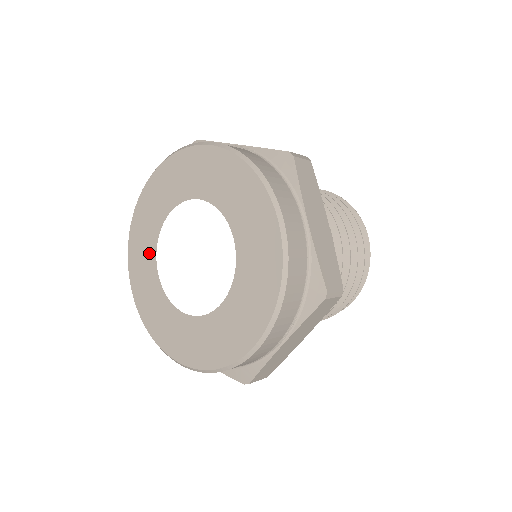
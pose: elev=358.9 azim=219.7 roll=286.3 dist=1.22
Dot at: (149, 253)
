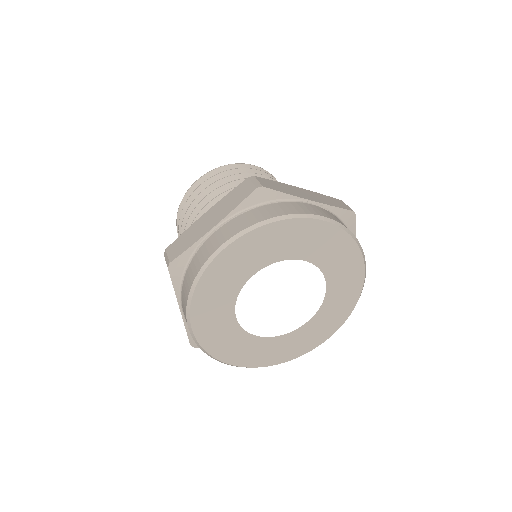
Dot at: (226, 302)
